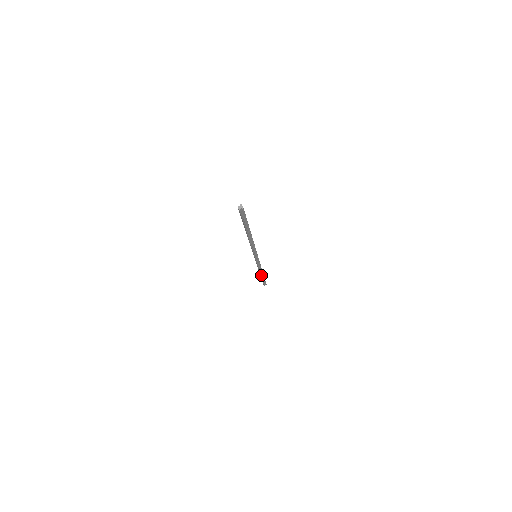
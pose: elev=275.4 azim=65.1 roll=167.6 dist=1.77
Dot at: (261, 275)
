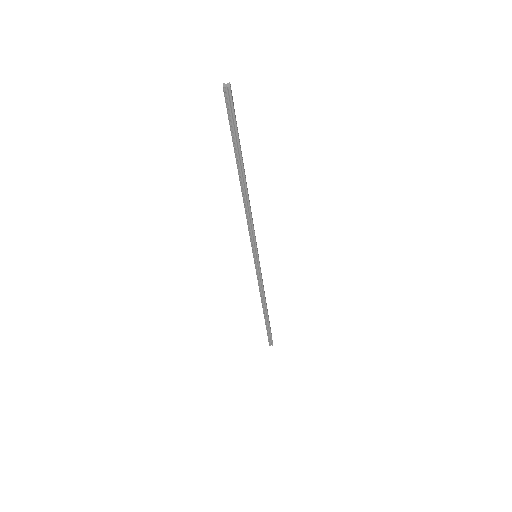
Dot at: (264, 313)
